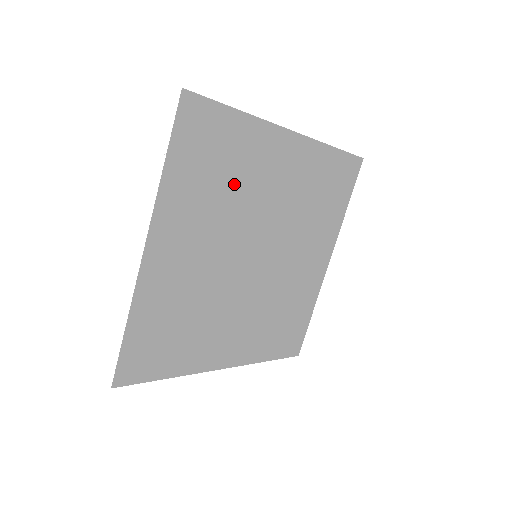
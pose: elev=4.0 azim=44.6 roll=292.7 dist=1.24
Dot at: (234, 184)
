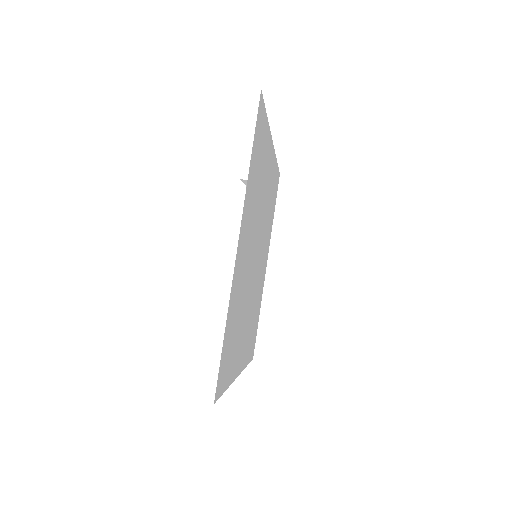
Dot at: (260, 185)
